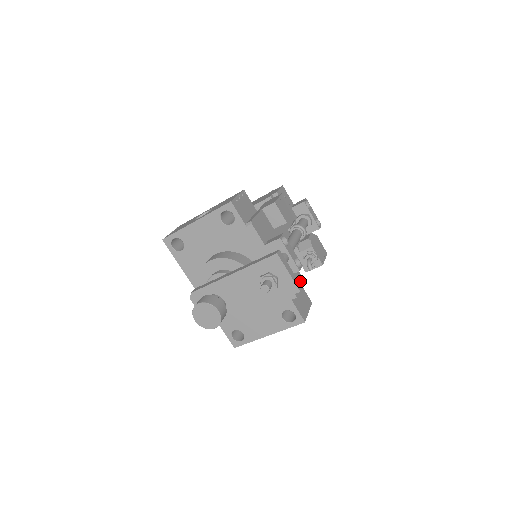
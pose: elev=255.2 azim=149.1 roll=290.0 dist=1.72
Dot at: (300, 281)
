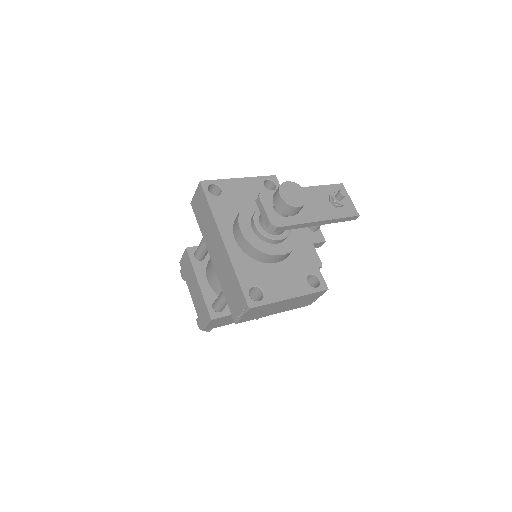
Dot at: occluded
